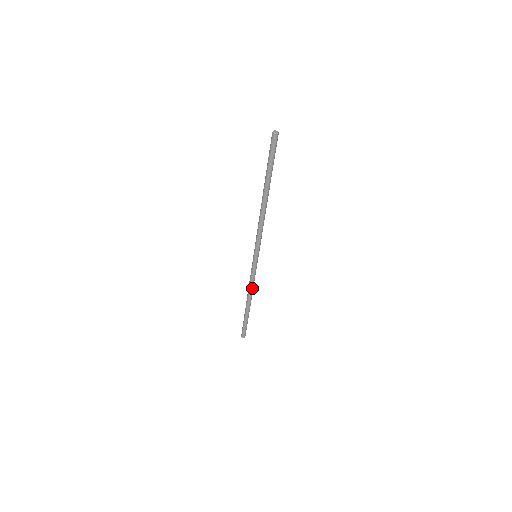
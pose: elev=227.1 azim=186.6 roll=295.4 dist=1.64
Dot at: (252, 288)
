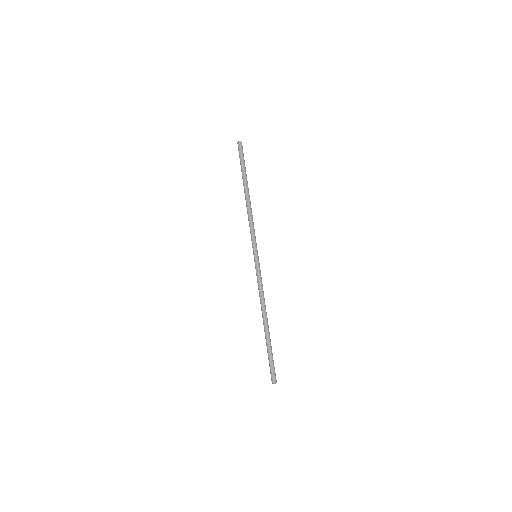
Dot at: (261, 297)
